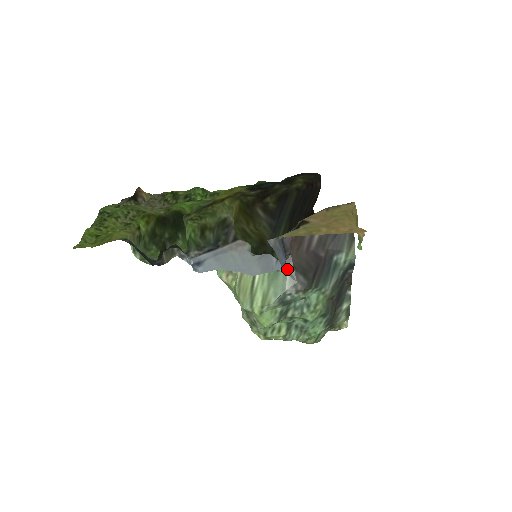
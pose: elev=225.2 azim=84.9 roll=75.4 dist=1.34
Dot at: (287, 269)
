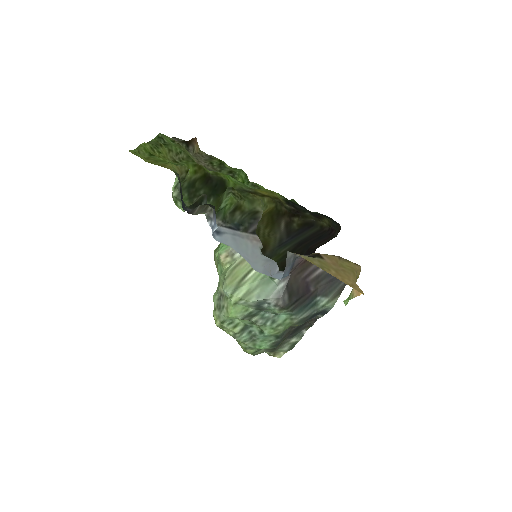
Dot at: (281, 283)
